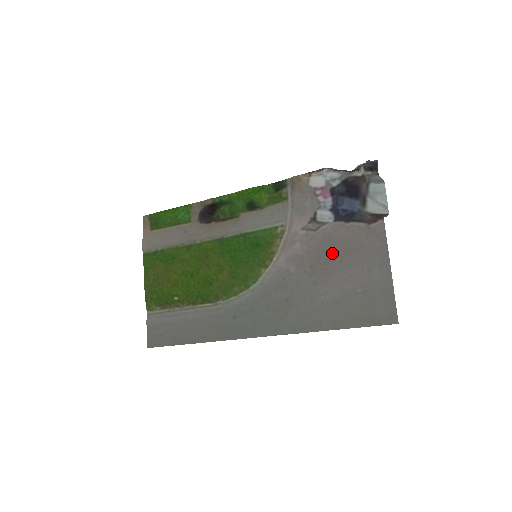
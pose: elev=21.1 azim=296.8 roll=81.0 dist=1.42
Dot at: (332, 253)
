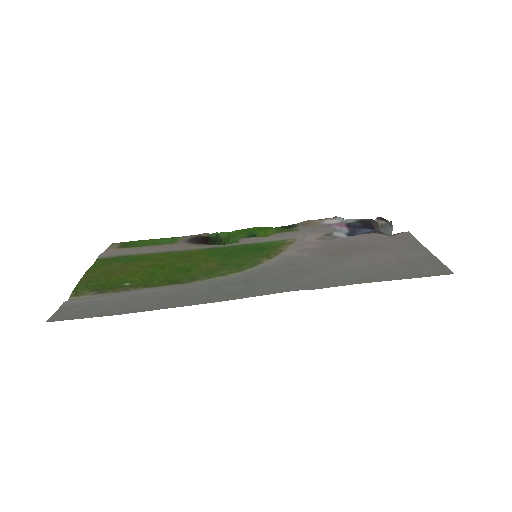
Dot at: (354, 246)
